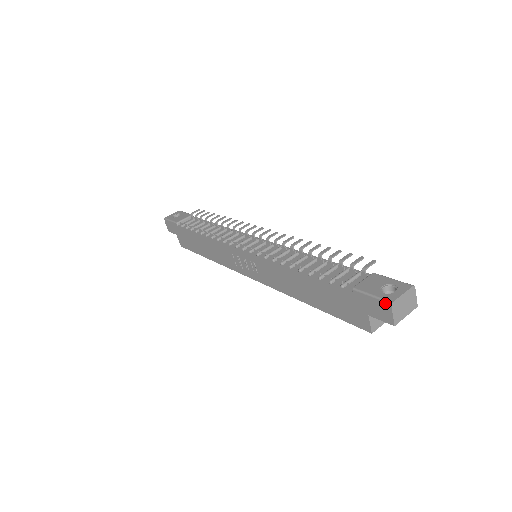
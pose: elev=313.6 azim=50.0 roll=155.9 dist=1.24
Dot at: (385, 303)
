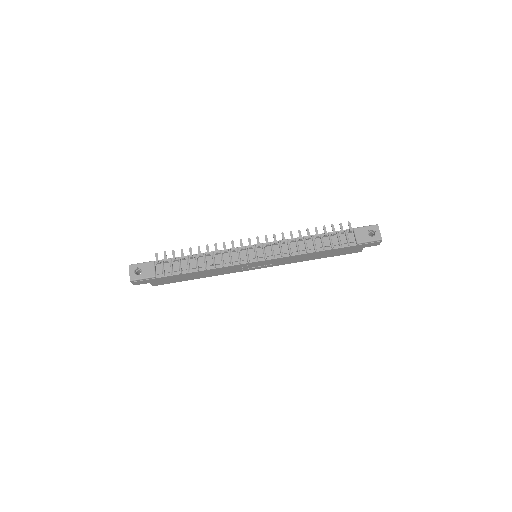
Dot at: (378, 241)
